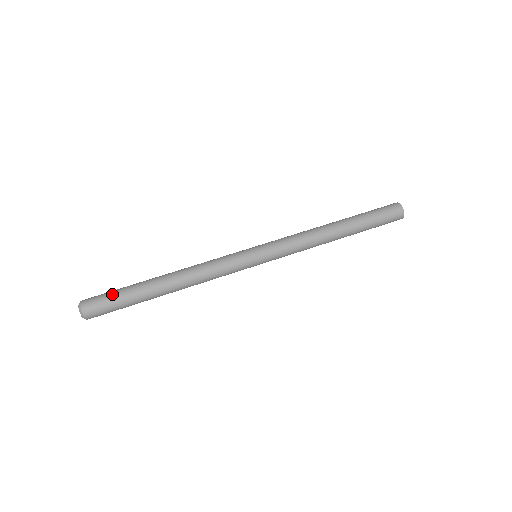
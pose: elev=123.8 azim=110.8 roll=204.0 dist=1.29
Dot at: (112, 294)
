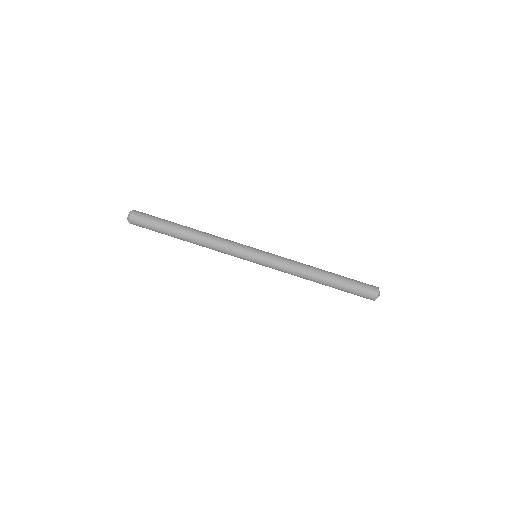
Dot at: (150, 226)
